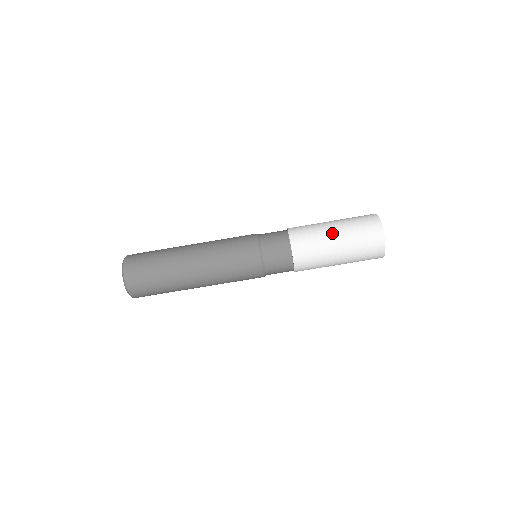
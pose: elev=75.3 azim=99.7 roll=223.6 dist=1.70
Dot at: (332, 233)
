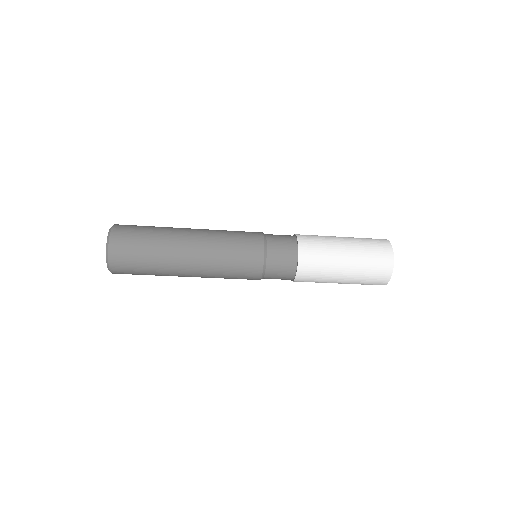
Dot at: (343, 261)
